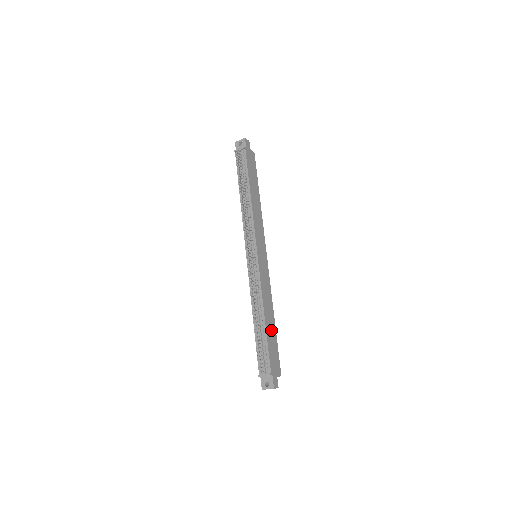
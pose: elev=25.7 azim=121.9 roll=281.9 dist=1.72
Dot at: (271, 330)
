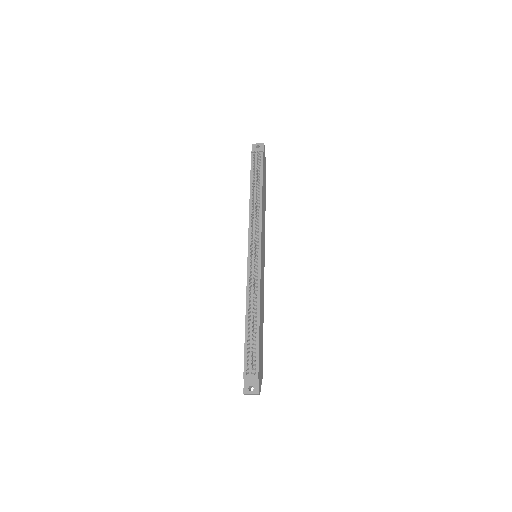
Dot at: (261, 333)
